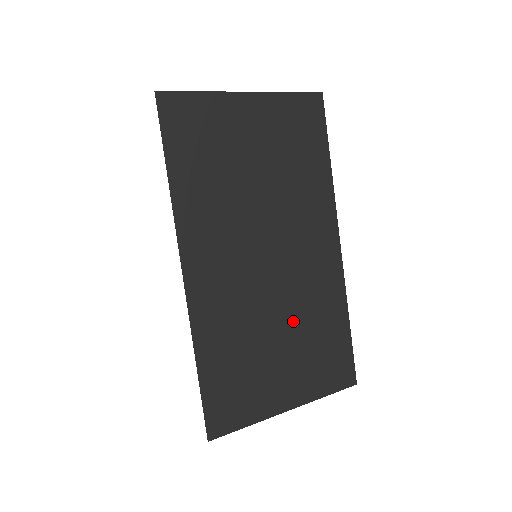
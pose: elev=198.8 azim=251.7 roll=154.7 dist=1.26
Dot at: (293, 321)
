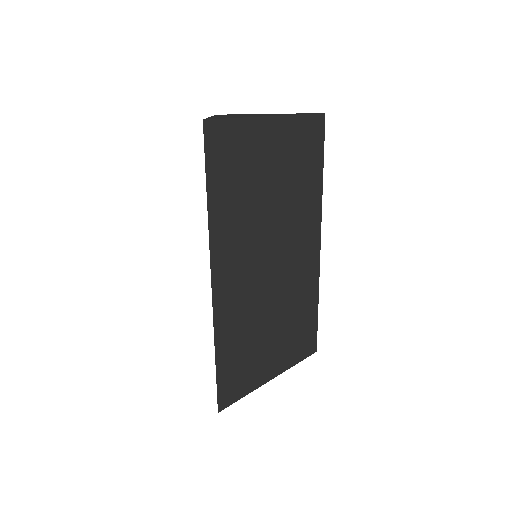
Dot at: (283, 311)
